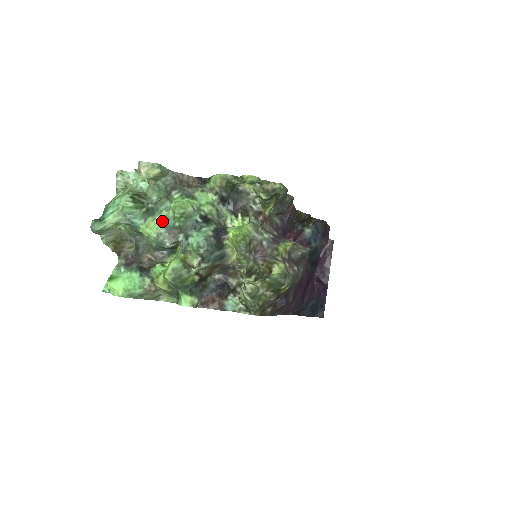
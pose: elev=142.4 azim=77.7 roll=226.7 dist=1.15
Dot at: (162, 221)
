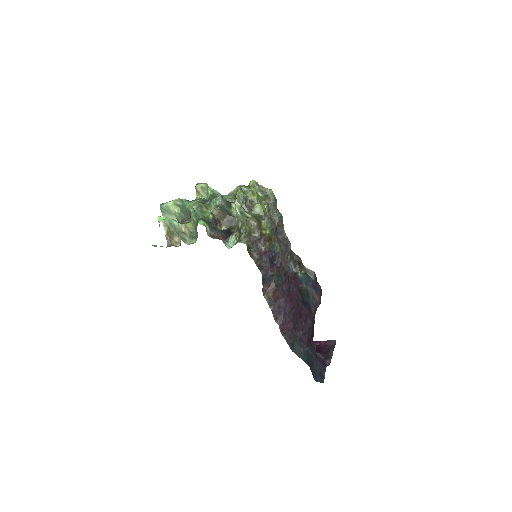
Dot at: (200, 199)
